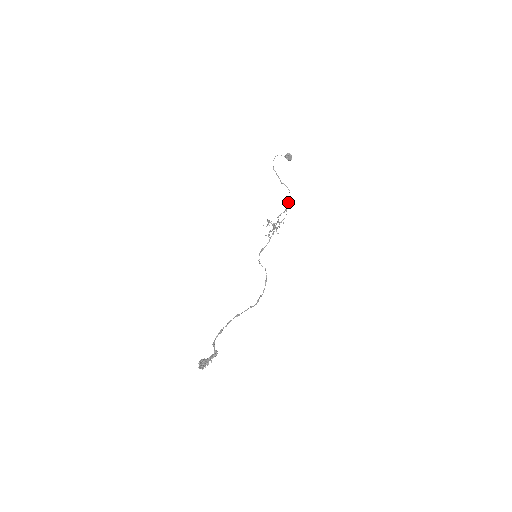
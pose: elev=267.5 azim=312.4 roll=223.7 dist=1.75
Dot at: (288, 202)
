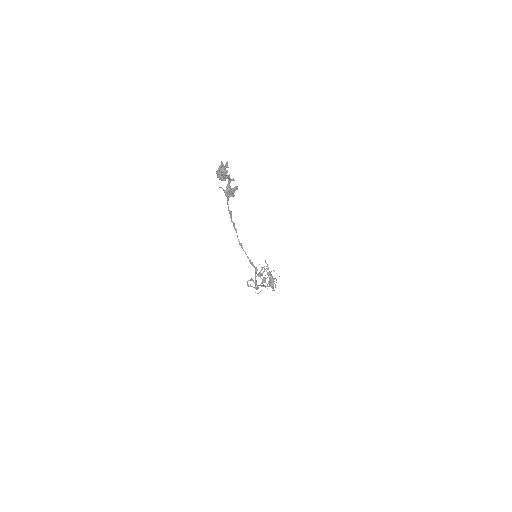
Dot at: occluded
